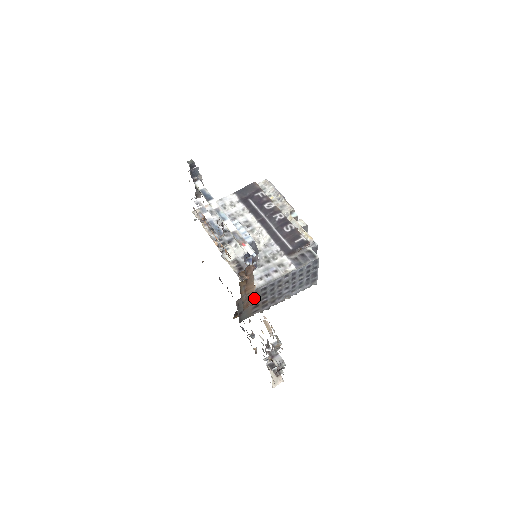
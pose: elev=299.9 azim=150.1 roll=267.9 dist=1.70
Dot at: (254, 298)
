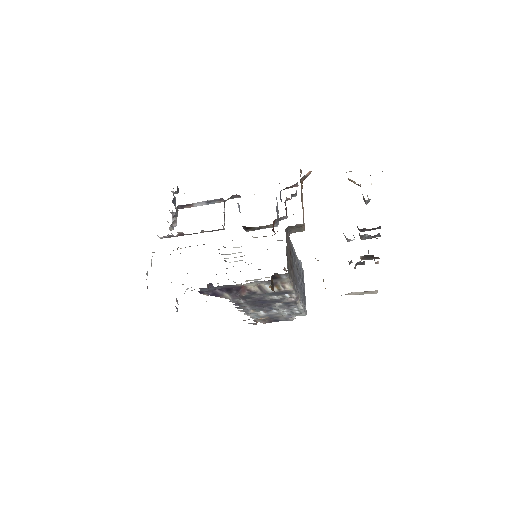
Dot at: occluded
